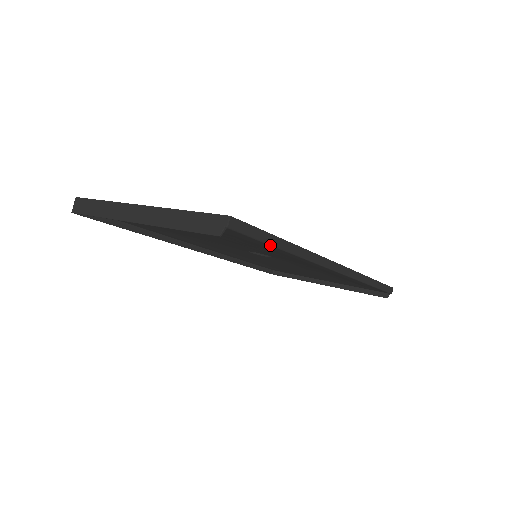
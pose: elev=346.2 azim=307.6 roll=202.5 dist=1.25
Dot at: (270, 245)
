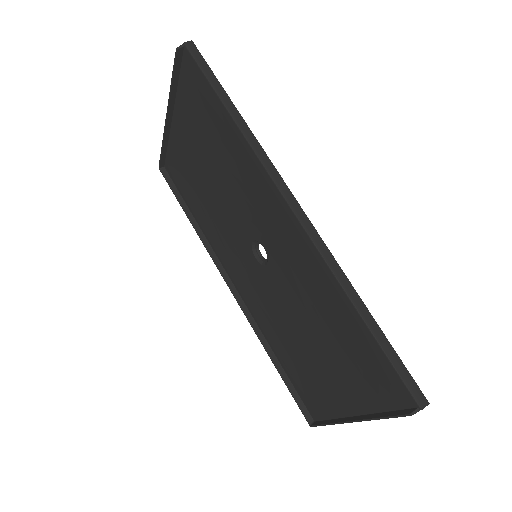
Dot at: (215, 92)
